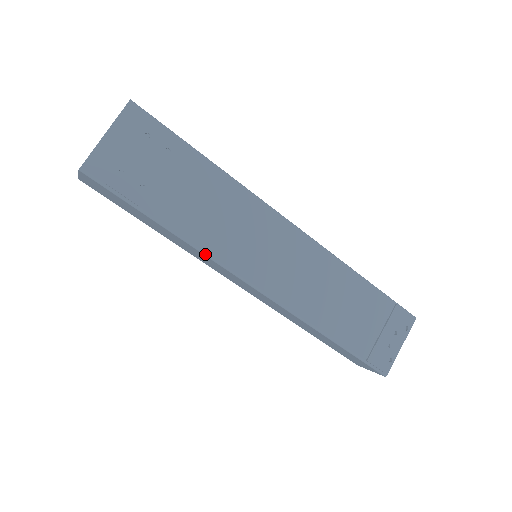
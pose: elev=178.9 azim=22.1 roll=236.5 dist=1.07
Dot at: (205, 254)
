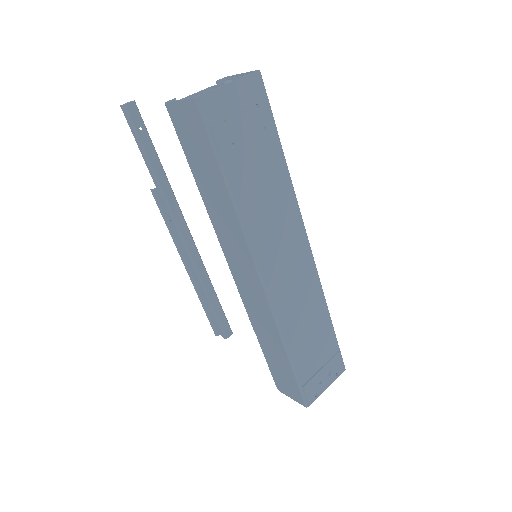
Dot at: (244, 231)
